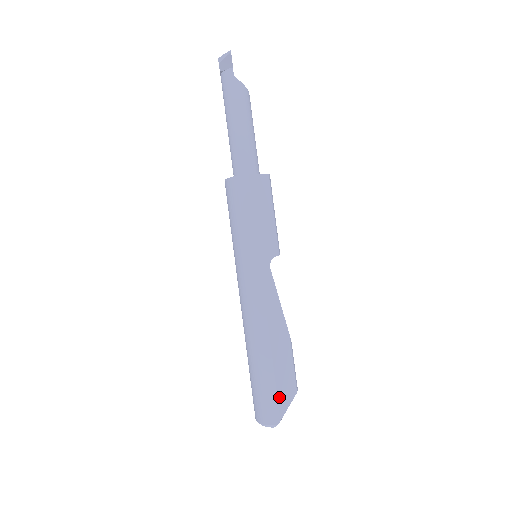
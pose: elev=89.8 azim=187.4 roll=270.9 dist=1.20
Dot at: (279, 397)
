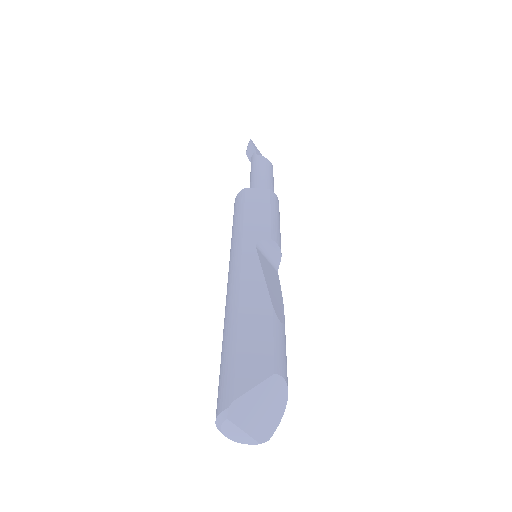
Dot at: (238, 370)
